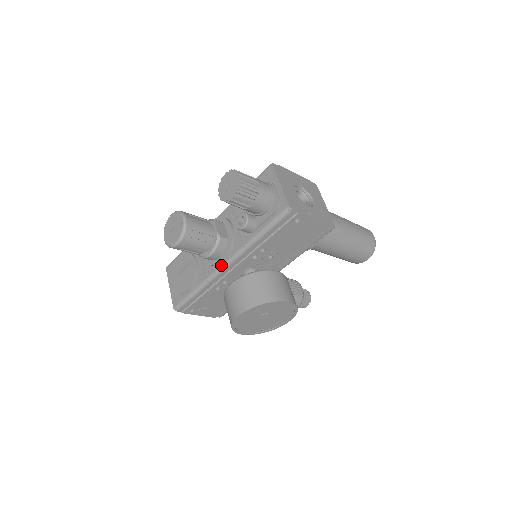
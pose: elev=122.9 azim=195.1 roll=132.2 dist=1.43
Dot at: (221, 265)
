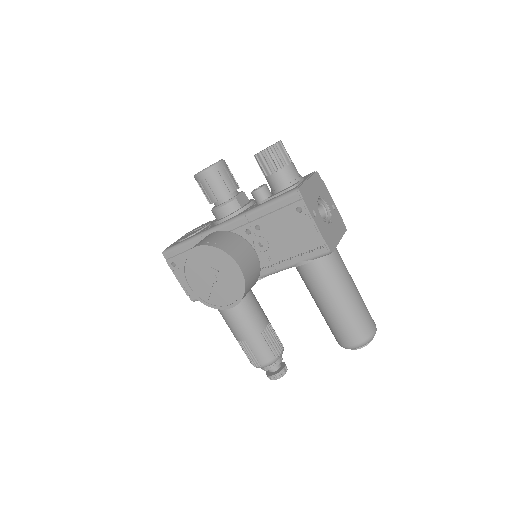
Dot at: (220, 223)
